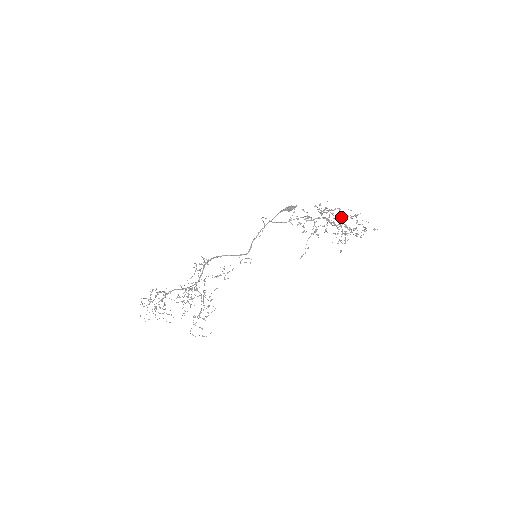
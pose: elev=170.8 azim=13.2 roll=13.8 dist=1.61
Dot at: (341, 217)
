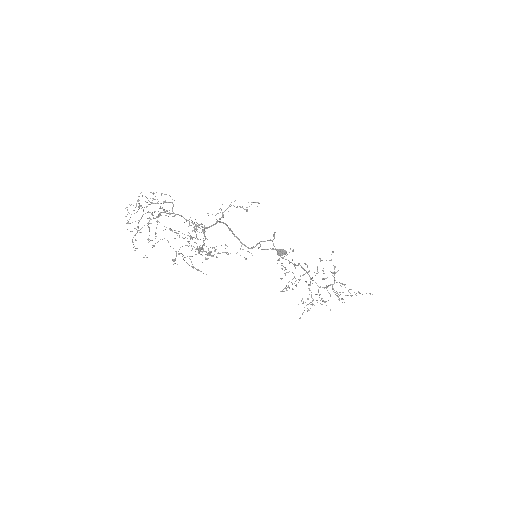
Dot at: (334, 277)
